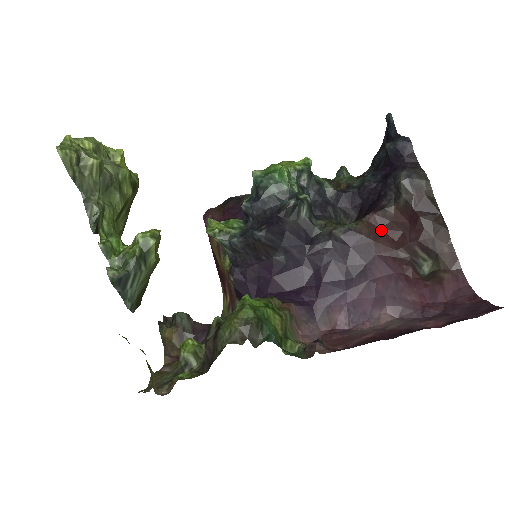
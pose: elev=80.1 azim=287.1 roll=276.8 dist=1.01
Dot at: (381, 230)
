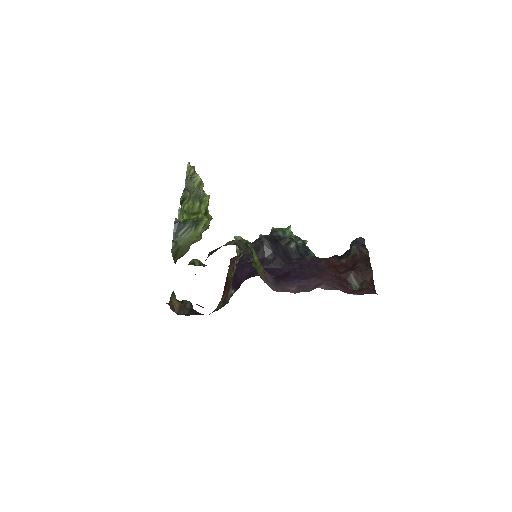
Dot at: (334, 266)
